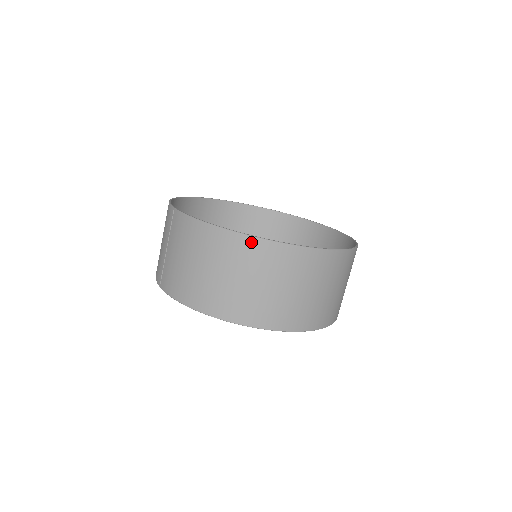
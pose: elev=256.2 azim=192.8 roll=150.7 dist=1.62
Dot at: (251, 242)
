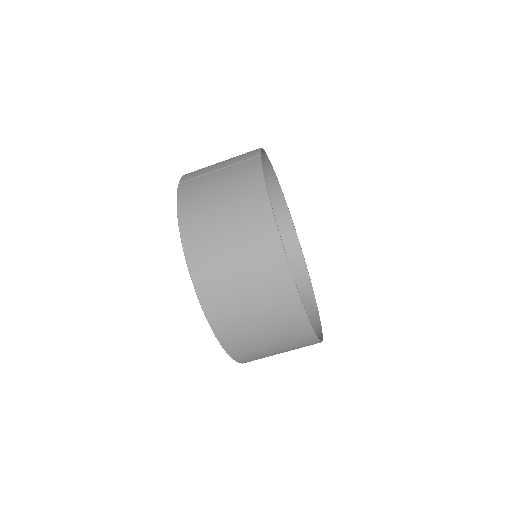
Dot at: (275, 243)
